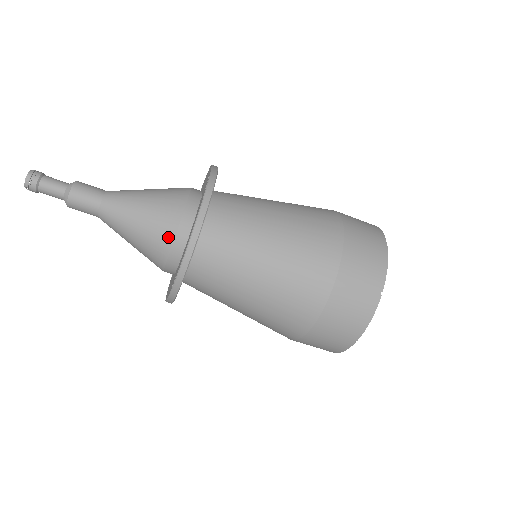
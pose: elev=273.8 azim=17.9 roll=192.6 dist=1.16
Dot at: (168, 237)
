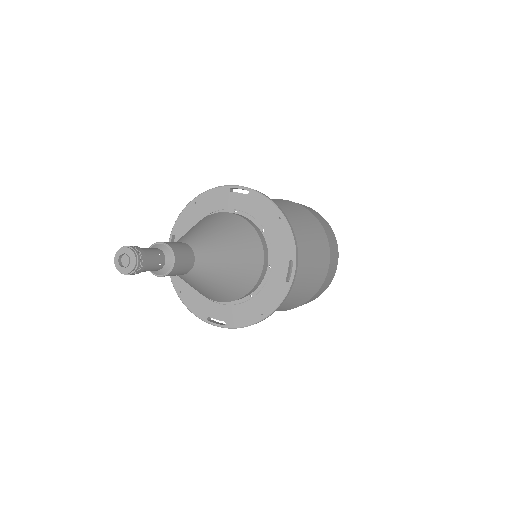
Dot at: (231, 299)
